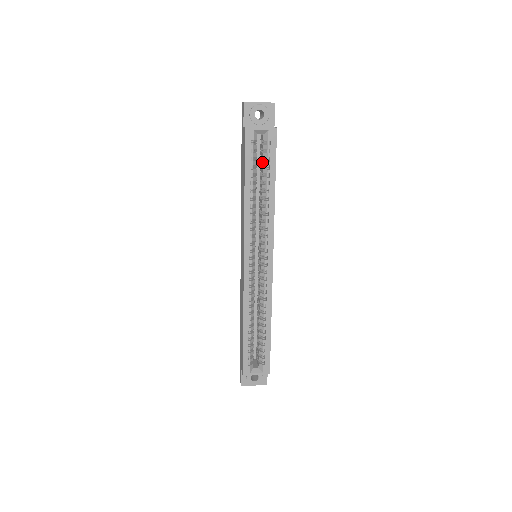
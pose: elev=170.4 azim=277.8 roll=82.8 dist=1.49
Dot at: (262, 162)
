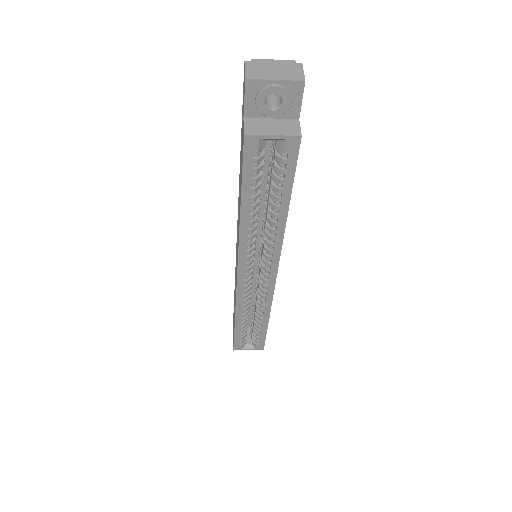
Dot at: (271, 173)
